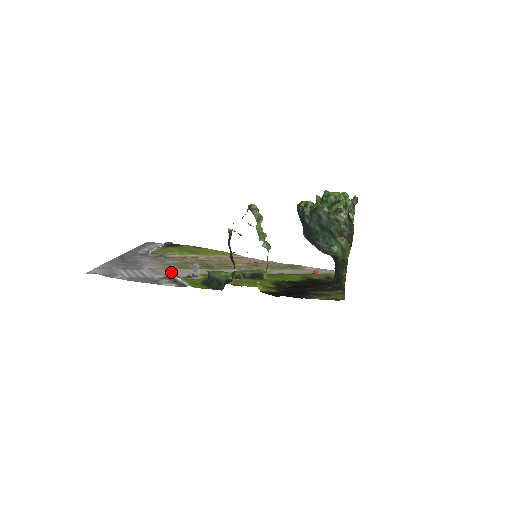
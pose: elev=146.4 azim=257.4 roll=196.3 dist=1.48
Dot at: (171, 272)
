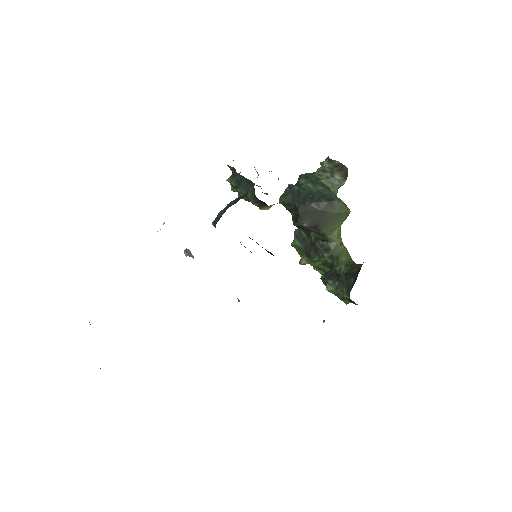
Dot at: occluded
